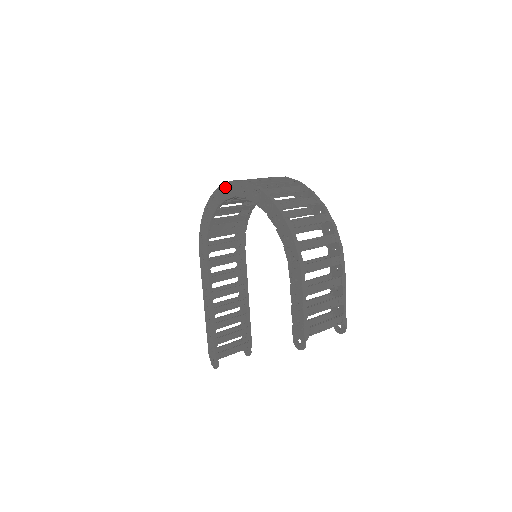
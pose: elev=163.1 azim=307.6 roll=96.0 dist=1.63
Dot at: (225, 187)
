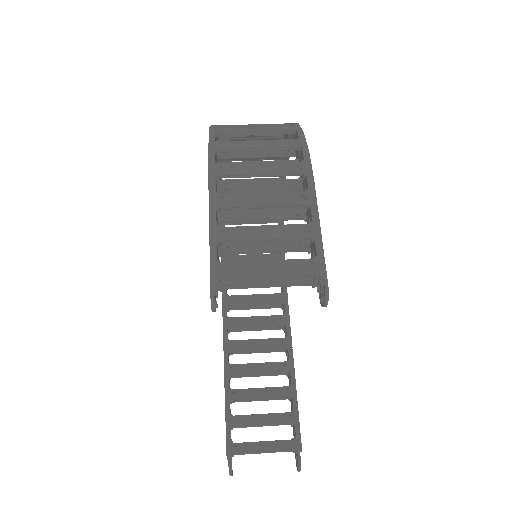
Dot at: occluded
